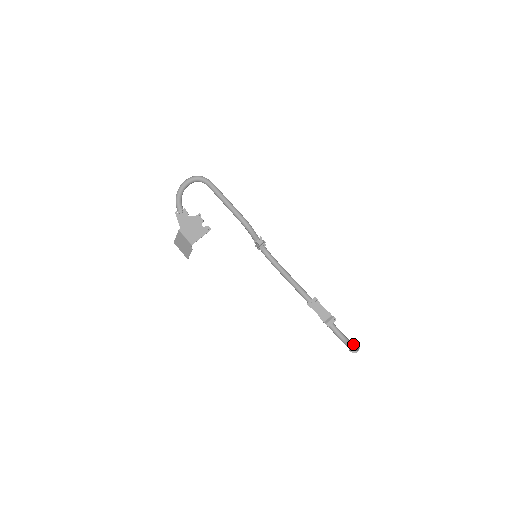
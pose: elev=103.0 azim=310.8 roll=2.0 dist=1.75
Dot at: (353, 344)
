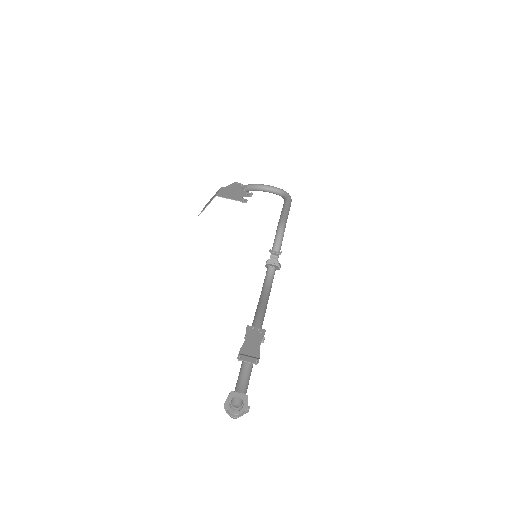
Dot at: (240, 396)
